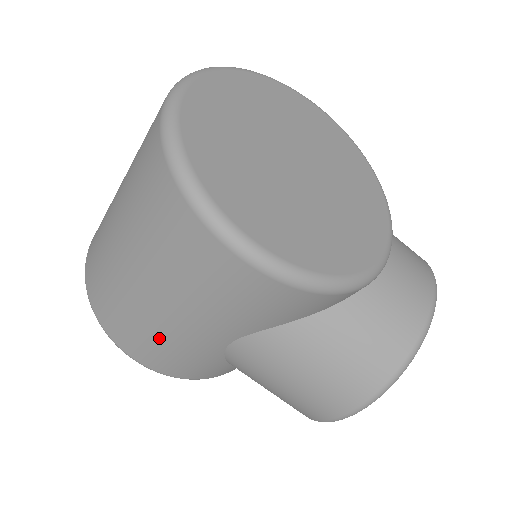
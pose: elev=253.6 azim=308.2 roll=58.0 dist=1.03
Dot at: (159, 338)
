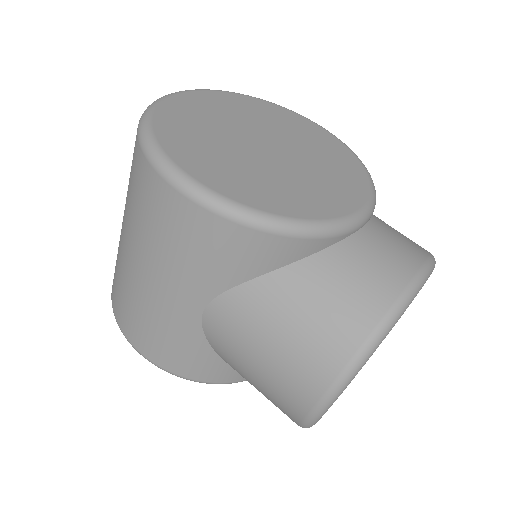
Dot at: (147, 313)
